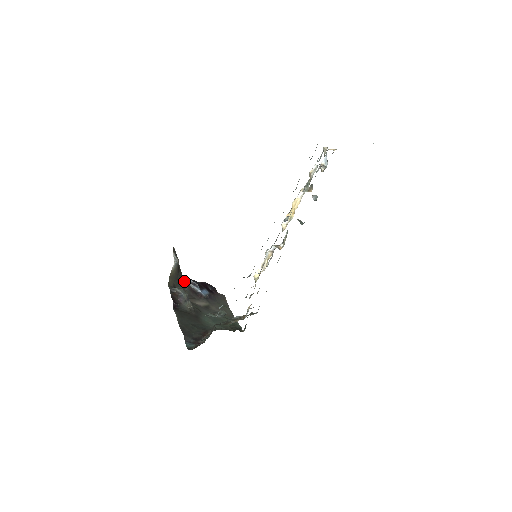
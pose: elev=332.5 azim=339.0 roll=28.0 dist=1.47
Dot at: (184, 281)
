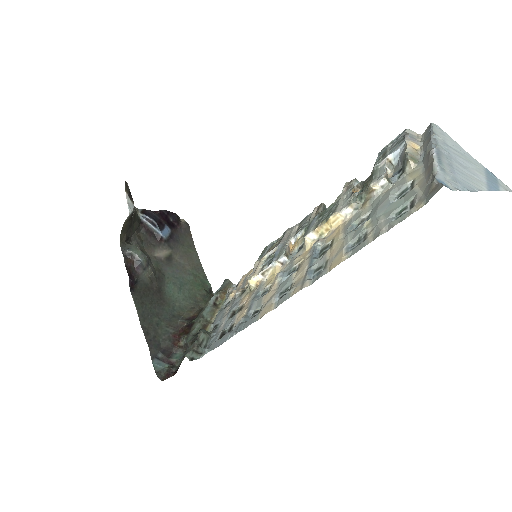
Dot at: (138, 219)
